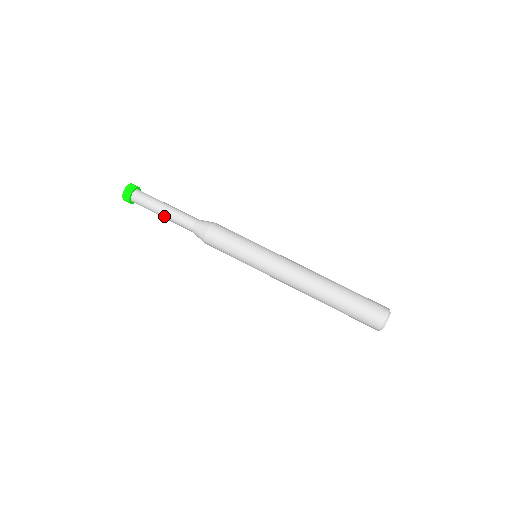
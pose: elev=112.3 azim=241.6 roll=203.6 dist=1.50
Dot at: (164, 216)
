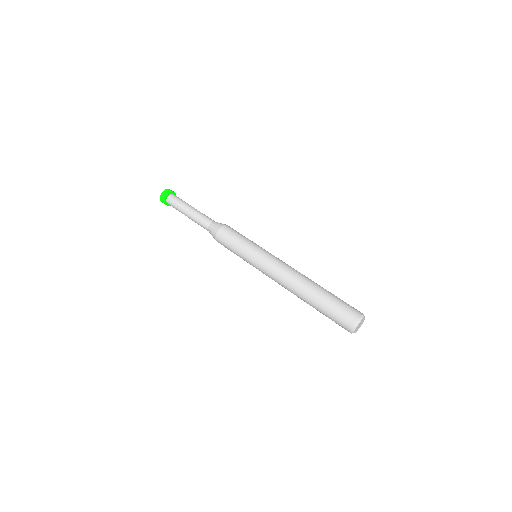
Dot at: (189, 218)
